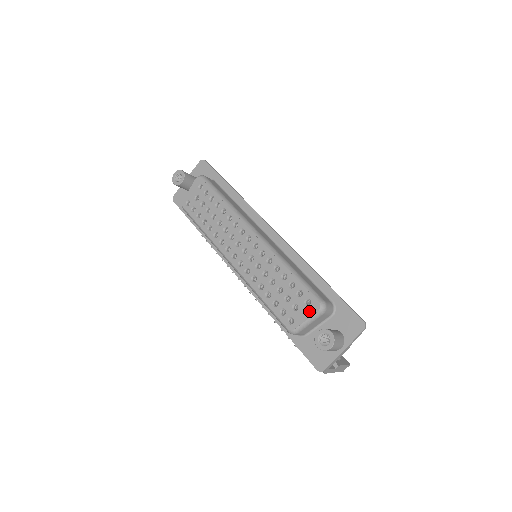
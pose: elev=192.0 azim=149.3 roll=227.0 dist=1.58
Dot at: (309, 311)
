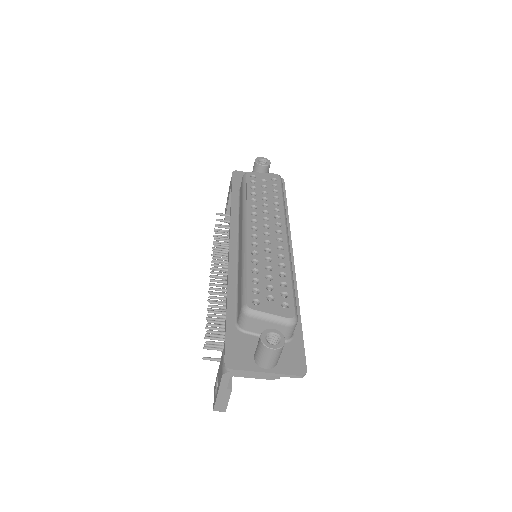
Dot at: (280, 311)
